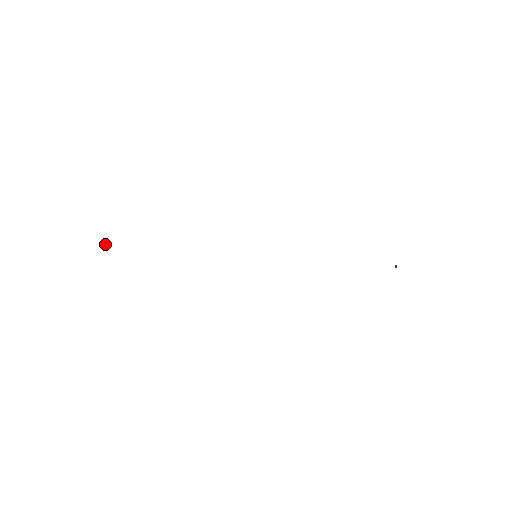
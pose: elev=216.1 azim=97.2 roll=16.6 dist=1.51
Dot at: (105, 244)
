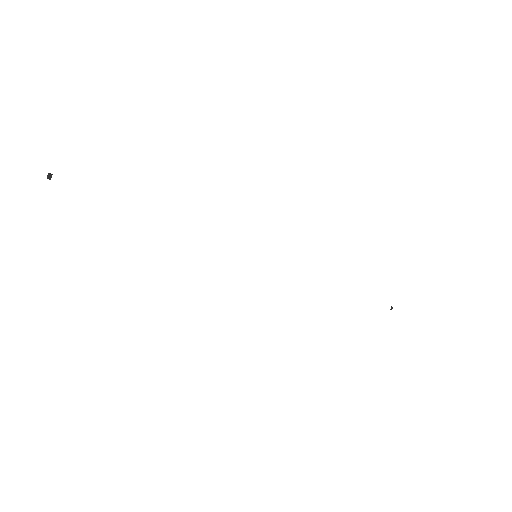
Dot at: (48, 175)
